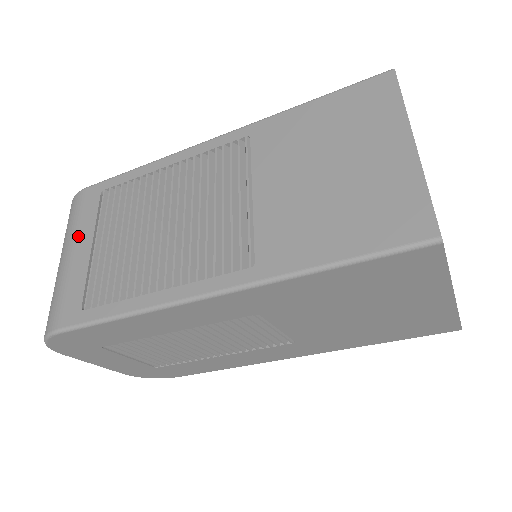
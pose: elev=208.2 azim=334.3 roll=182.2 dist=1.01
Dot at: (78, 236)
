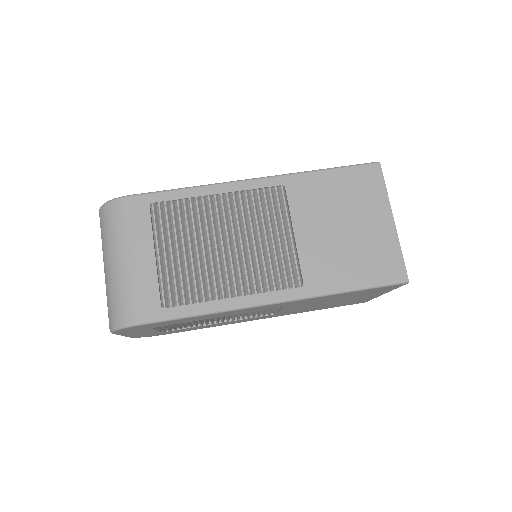
Dot at: (136, 243)
